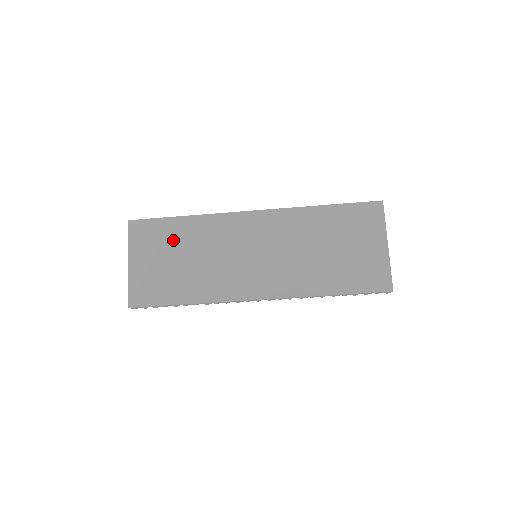
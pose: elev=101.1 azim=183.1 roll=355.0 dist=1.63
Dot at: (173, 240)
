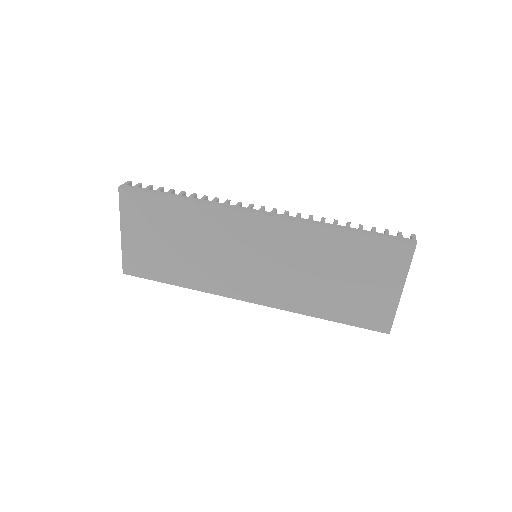
Dot at: (167, 222)
